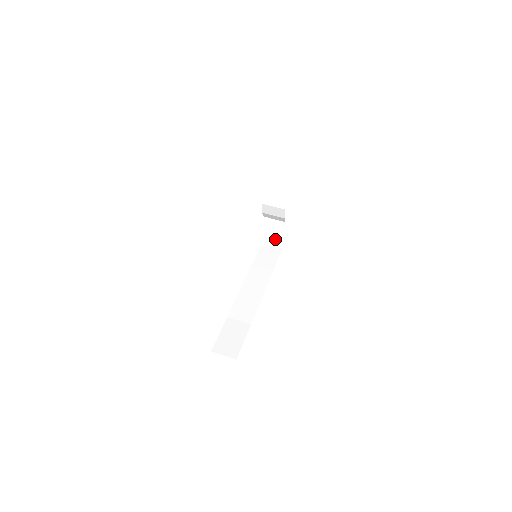
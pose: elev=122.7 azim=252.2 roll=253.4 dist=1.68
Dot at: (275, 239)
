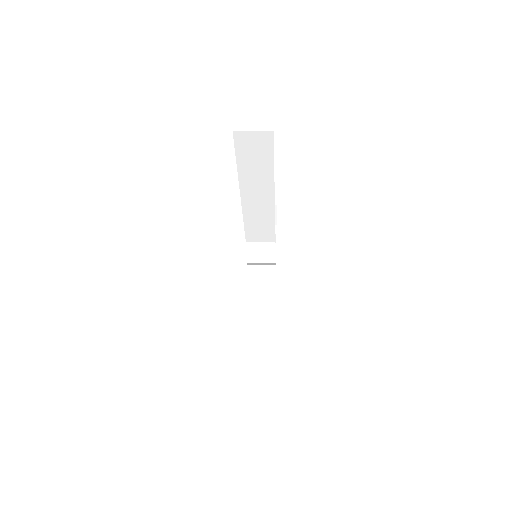
Dot at: (261, 346)
